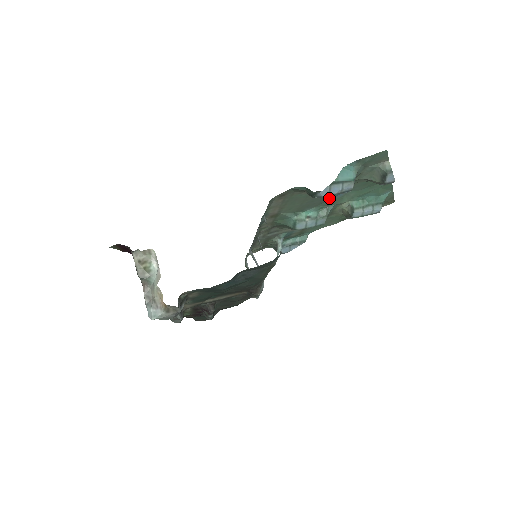
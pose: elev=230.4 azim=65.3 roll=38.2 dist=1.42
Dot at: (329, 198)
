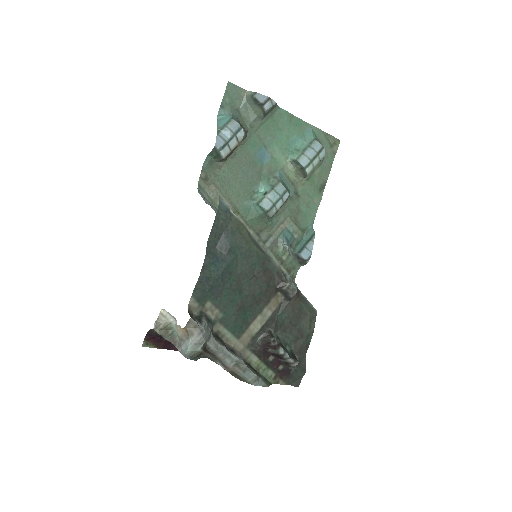
Dot at: (258, 164)
